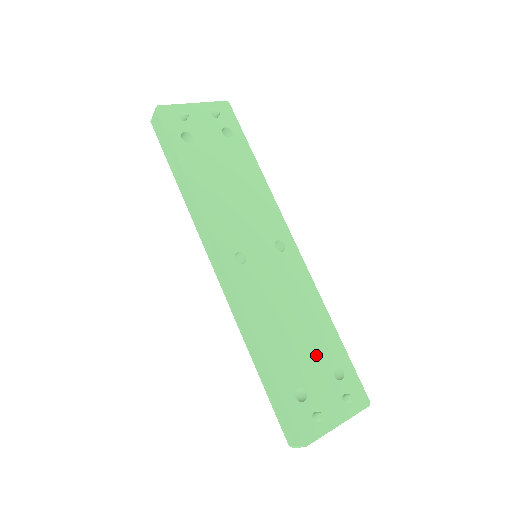
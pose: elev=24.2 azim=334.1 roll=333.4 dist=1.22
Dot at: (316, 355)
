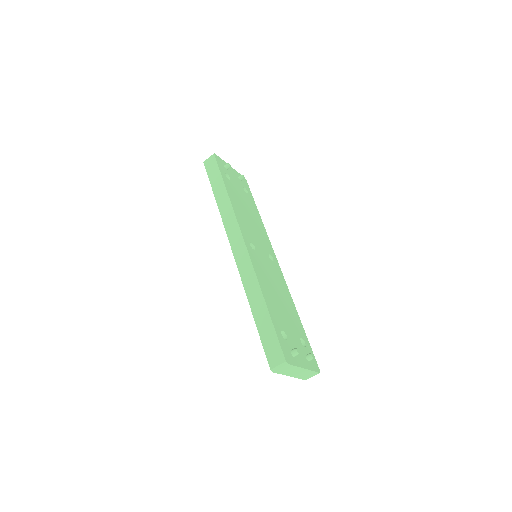
Dot at: (291, 323)
